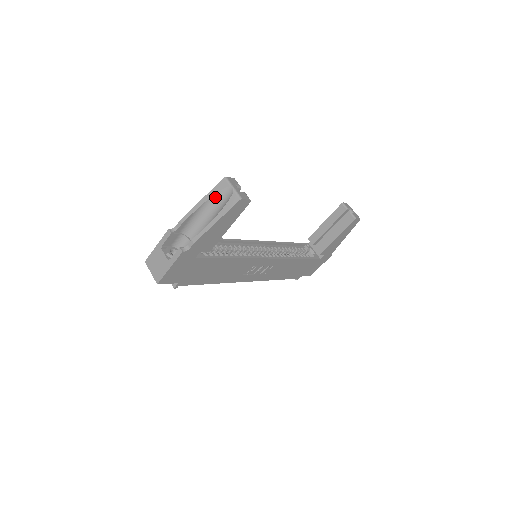
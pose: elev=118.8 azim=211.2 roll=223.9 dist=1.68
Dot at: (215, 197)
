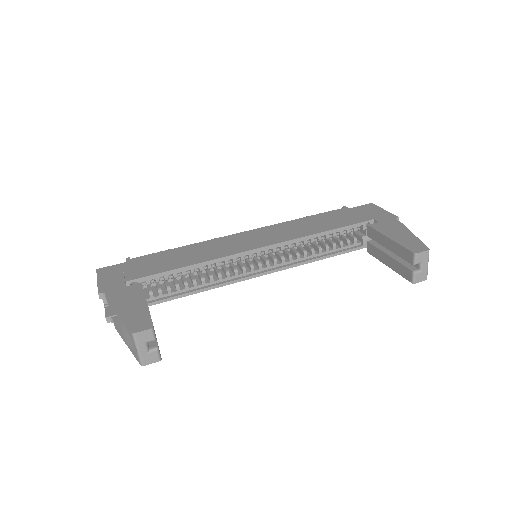
Dot at: occluded
